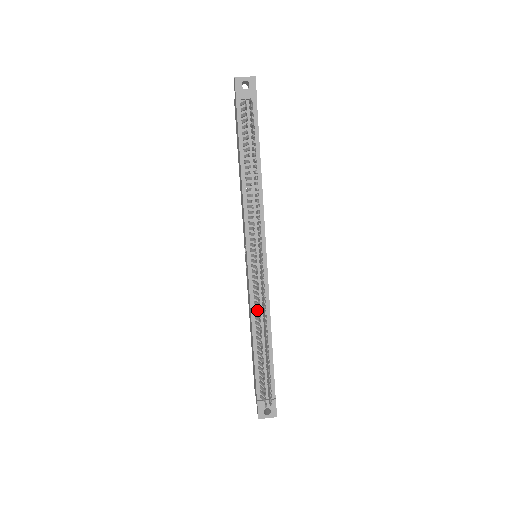
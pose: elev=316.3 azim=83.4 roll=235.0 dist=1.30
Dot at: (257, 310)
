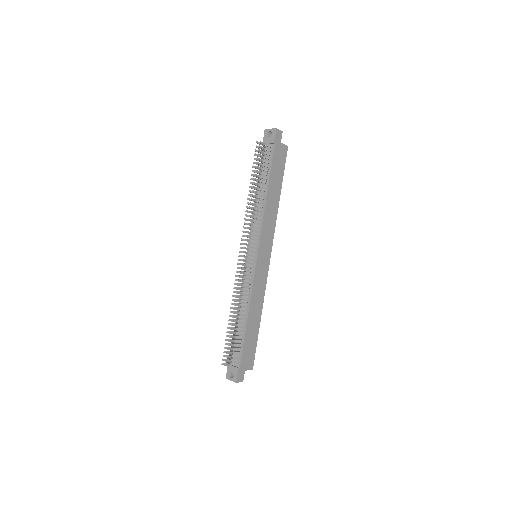
Dot at: (244, 294)
